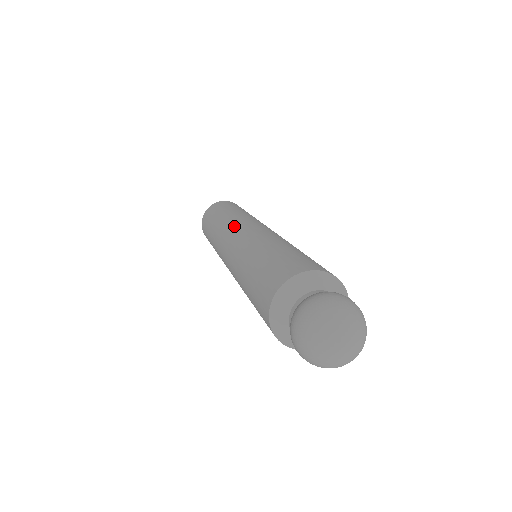
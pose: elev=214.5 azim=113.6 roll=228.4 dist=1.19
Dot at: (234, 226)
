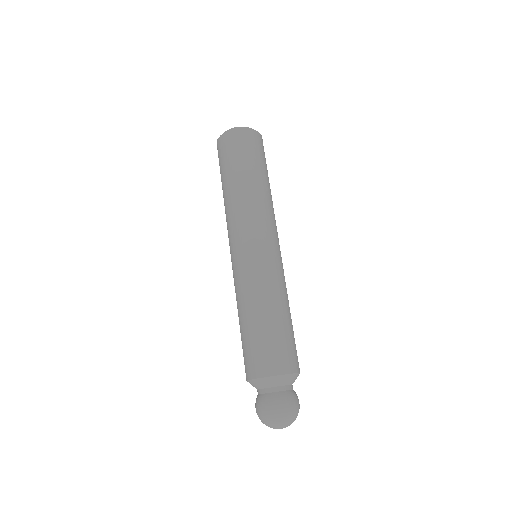
Dot at: (248, 228)
